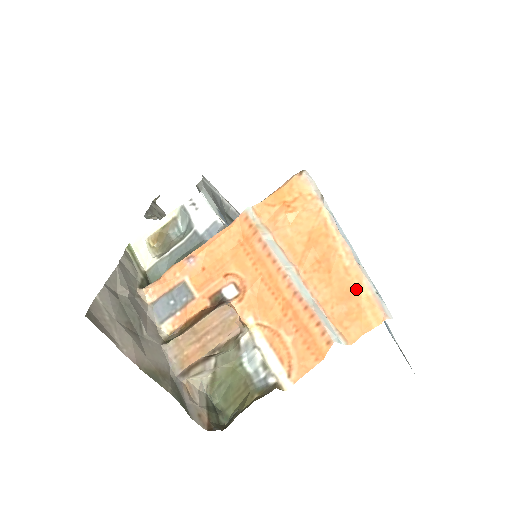
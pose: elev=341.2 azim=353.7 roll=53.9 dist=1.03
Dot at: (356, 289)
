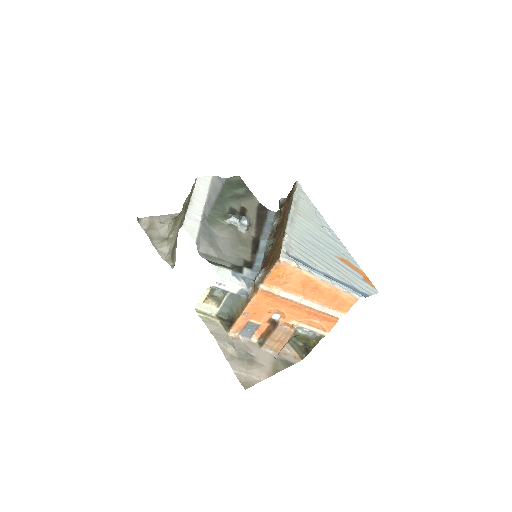
Dot at: (338, 295)
